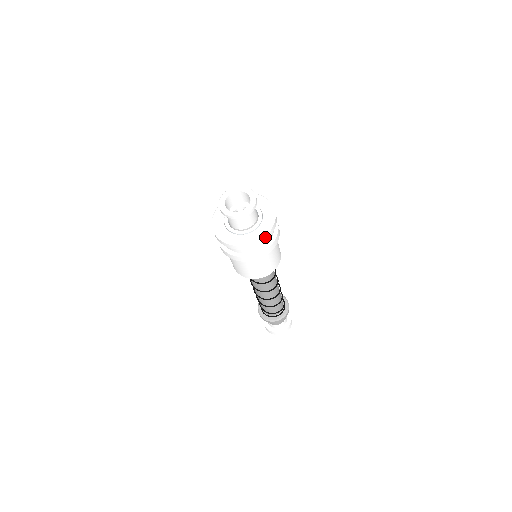
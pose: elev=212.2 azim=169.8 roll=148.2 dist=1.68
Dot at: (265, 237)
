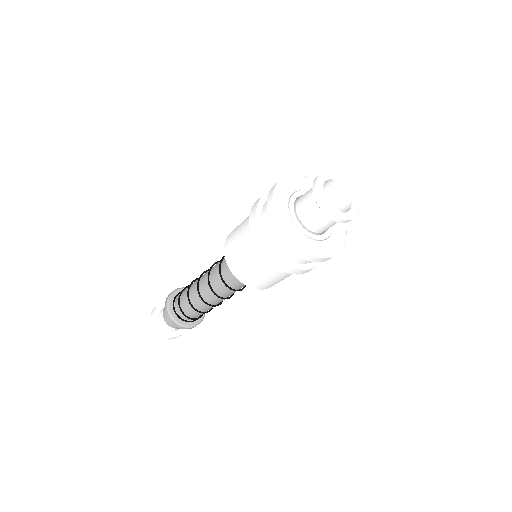
Dot at: (326, 258)
